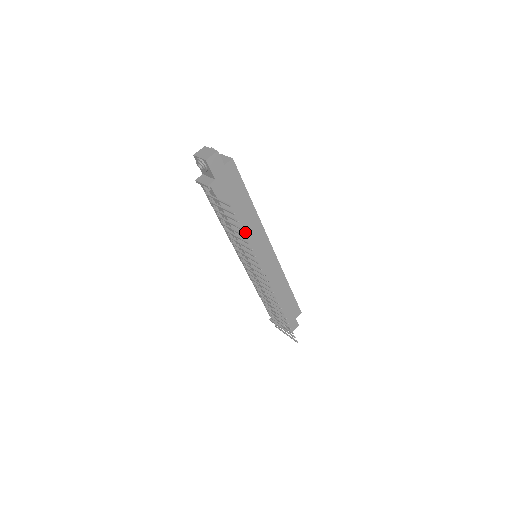
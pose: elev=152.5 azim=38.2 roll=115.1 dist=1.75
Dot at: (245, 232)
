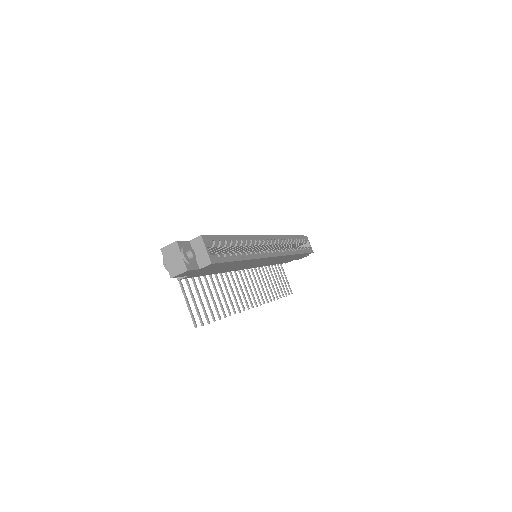
Dot at: (236, 267)
